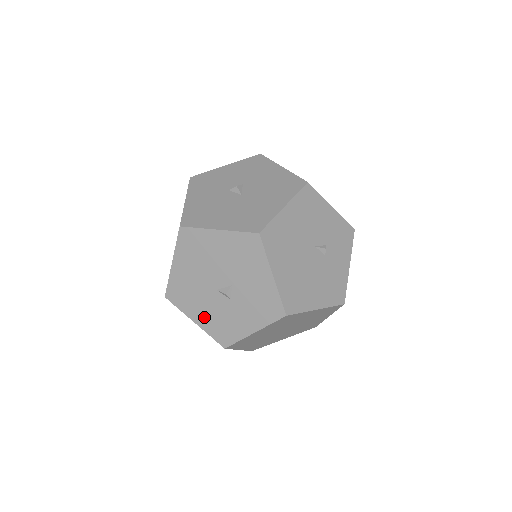
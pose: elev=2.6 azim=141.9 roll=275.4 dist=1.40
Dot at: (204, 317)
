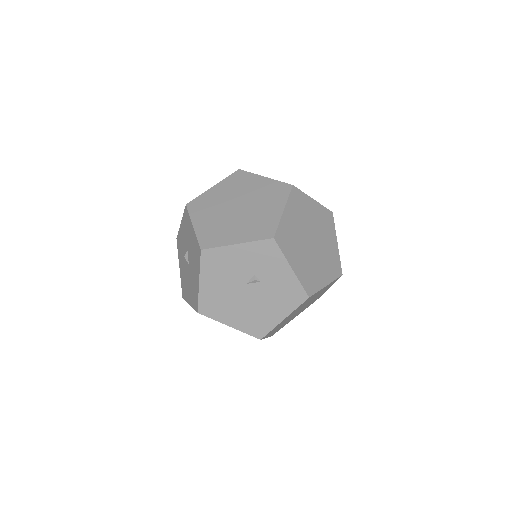
Dot at: occluded
